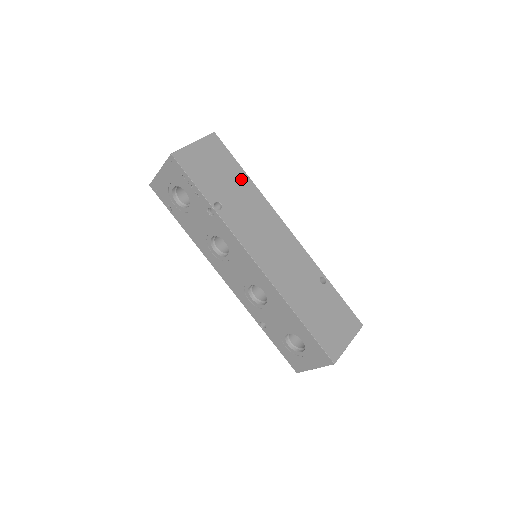
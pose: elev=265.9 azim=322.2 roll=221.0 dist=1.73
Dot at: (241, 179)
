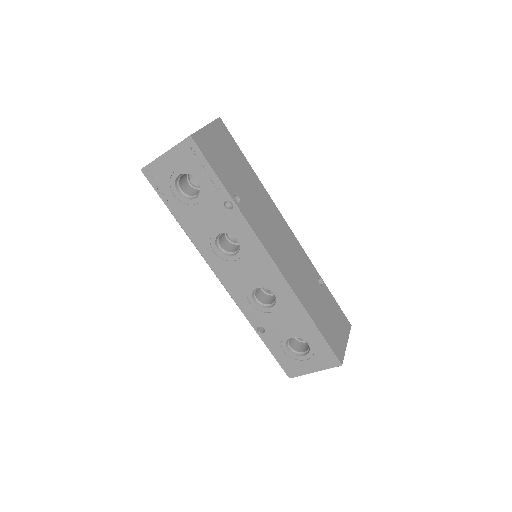
Dot at: (248, 172)
